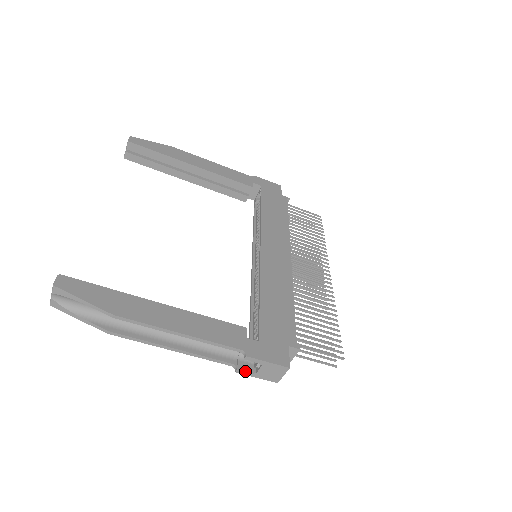
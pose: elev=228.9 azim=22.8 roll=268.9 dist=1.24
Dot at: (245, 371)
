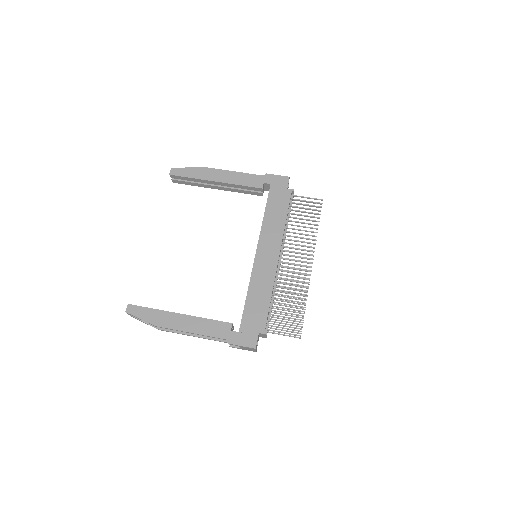
Dot at: (234, 347)
